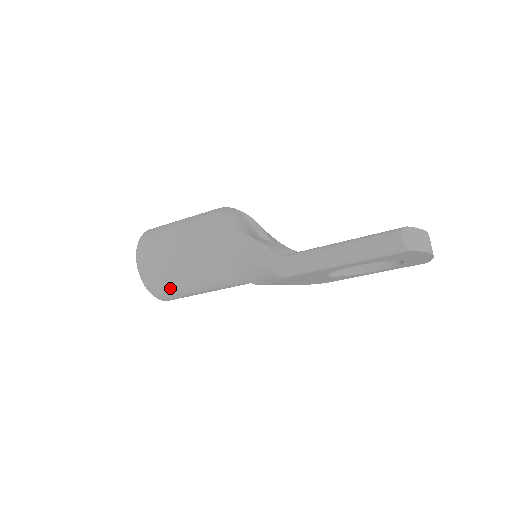
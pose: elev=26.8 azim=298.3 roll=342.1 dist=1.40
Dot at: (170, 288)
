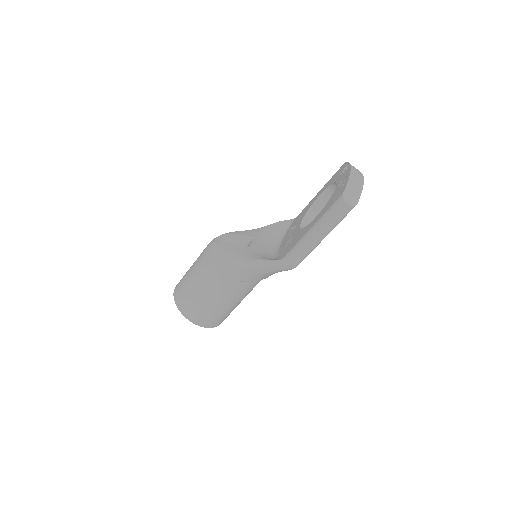
Dot at: (224, 316)
